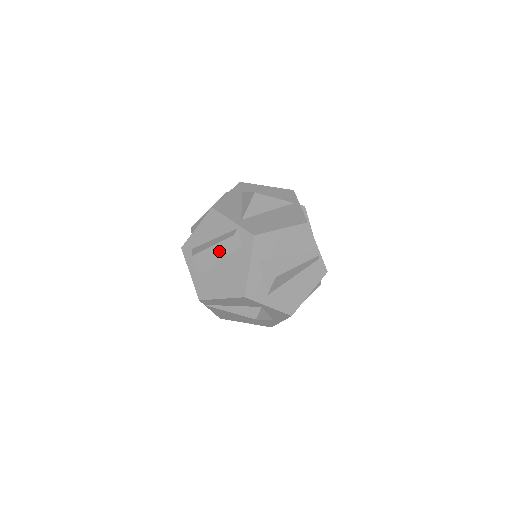
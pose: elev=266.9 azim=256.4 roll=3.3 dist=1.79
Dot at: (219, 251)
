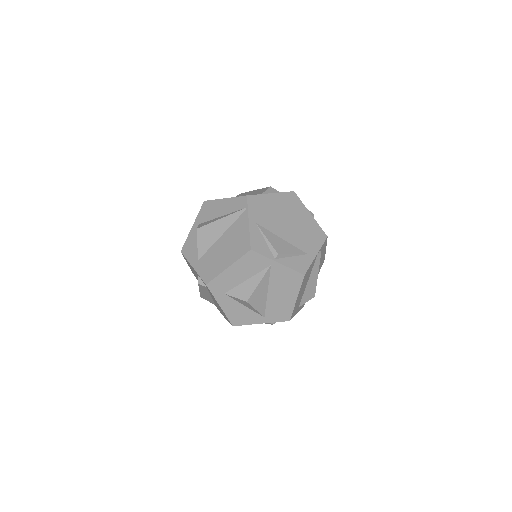
Dot at: occluded
